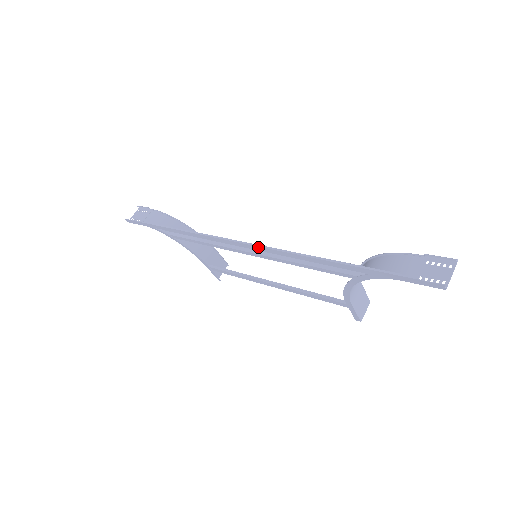
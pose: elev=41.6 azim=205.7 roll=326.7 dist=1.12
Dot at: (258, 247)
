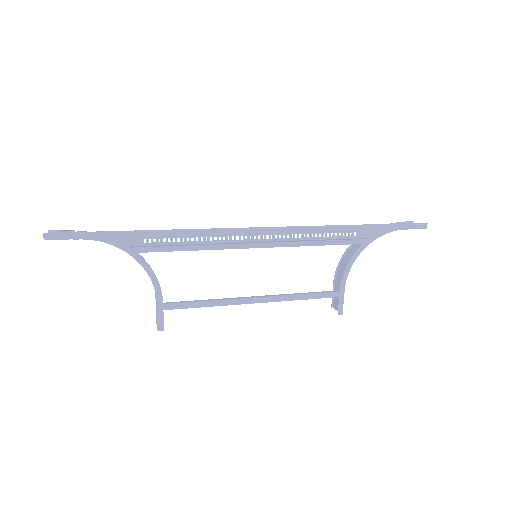
Dot at: (282, 228)
